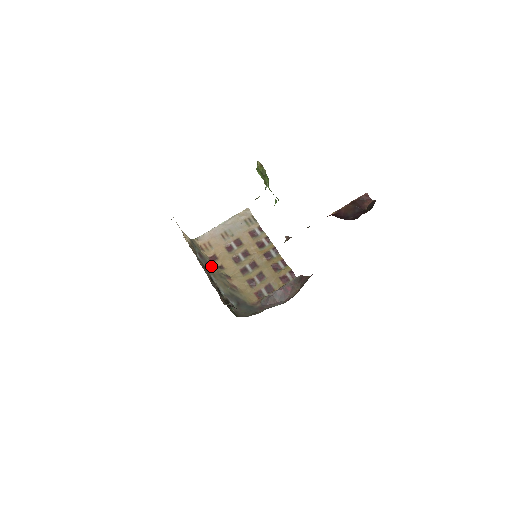
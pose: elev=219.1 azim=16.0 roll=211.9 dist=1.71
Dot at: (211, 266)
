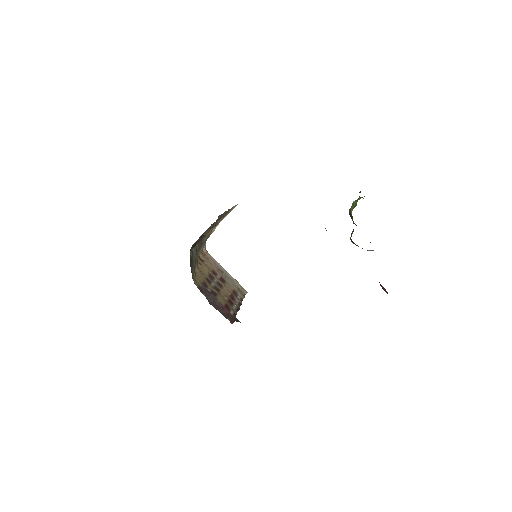
Dot at: (198, 252)
